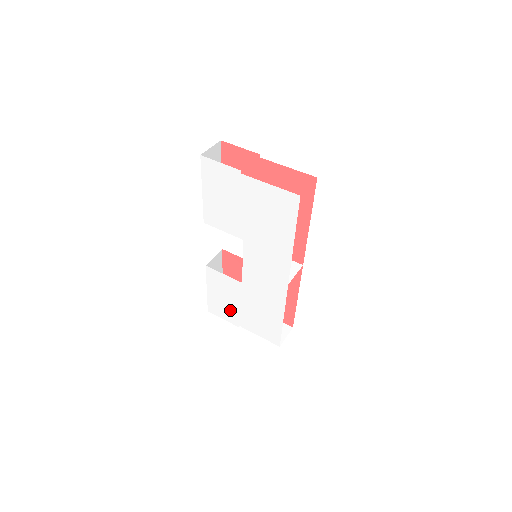
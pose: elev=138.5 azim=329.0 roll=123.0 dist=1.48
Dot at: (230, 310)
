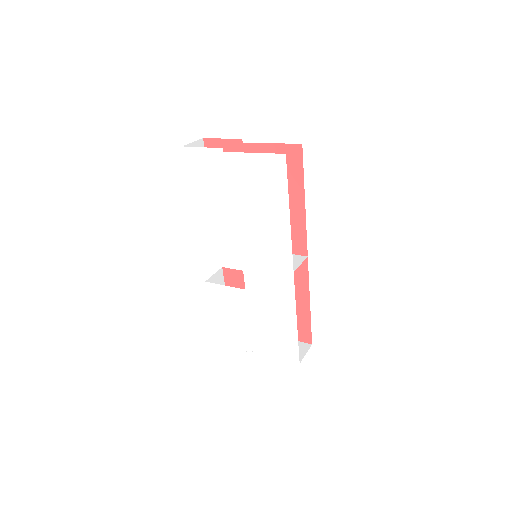
Dot at: (239, 332)
